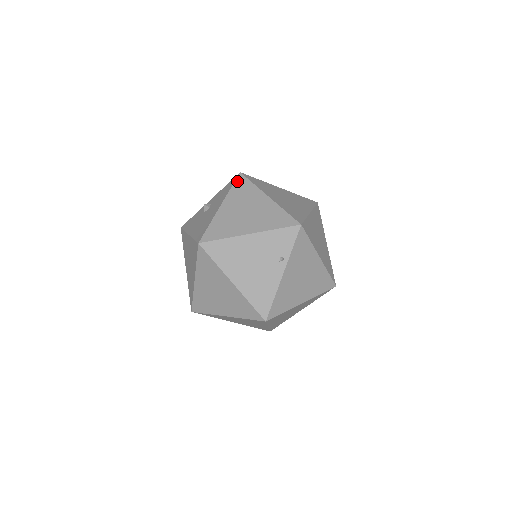
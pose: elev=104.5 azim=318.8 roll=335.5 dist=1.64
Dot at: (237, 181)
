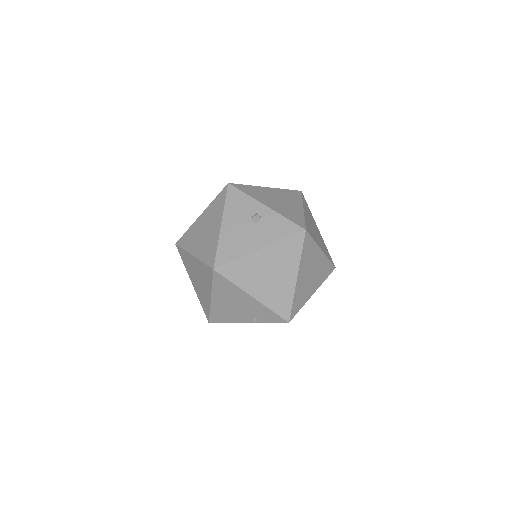
Dot at: (295, 237)
